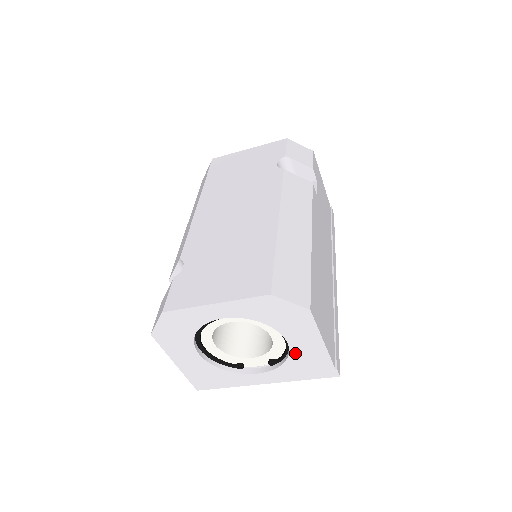
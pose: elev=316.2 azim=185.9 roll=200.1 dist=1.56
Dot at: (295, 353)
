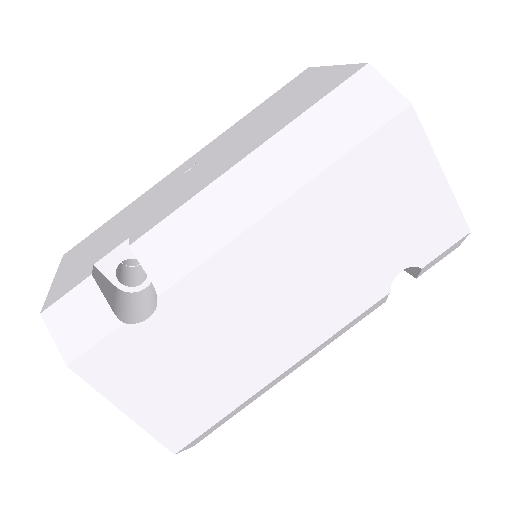
Dot at: occluded
